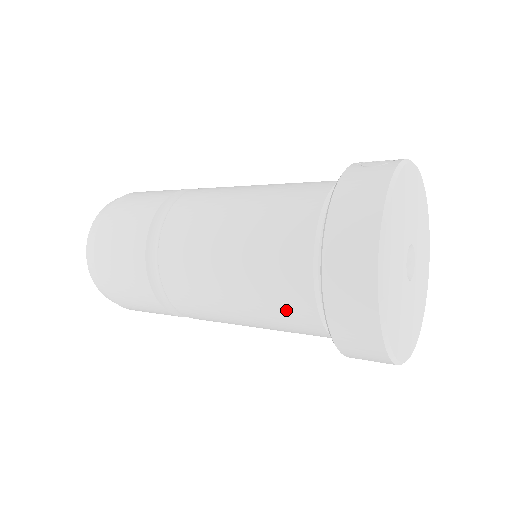
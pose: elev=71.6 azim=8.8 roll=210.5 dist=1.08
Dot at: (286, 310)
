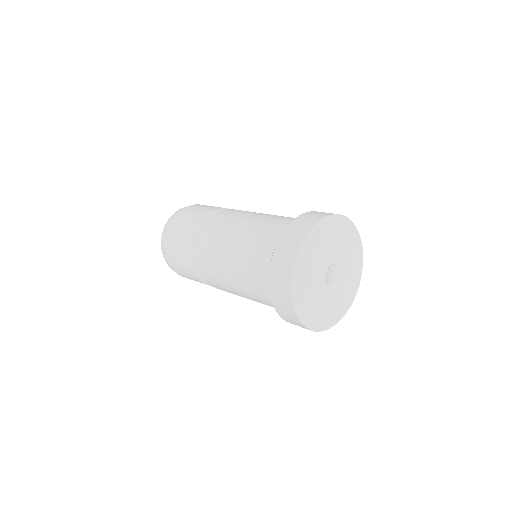
Dot at: occluded
